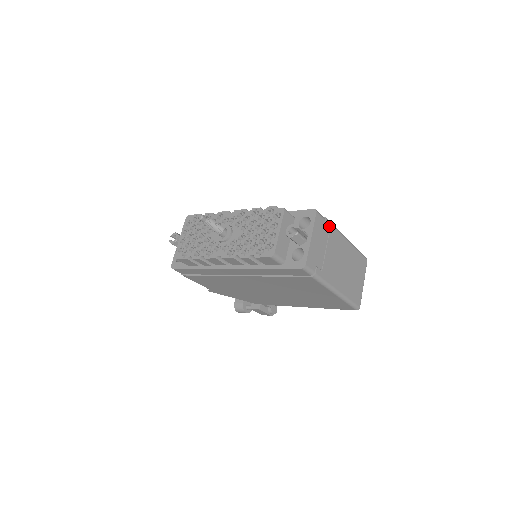
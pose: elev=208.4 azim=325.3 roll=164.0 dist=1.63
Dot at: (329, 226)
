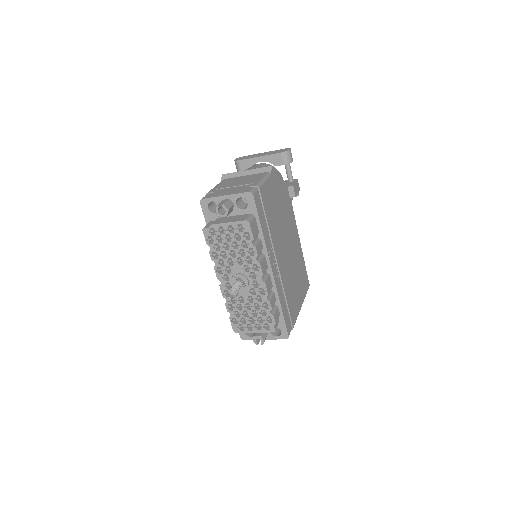
Dot at: occluded
